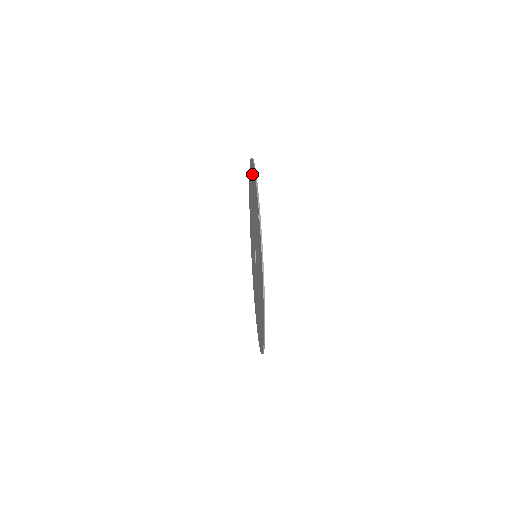
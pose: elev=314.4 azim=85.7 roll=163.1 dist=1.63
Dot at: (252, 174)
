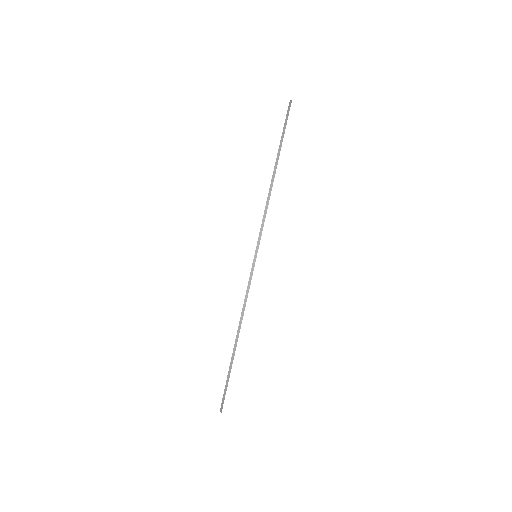
Dot at: occluded
